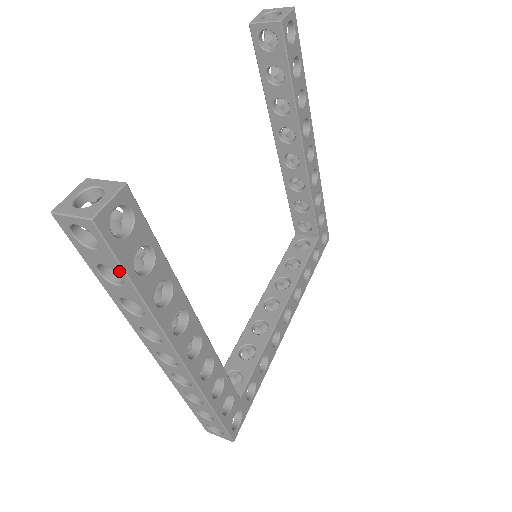
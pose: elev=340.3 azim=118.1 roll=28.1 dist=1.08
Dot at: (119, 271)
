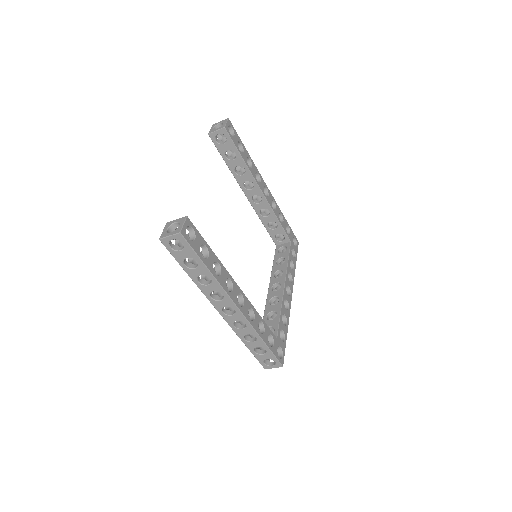
Dot at: (195, 258)
